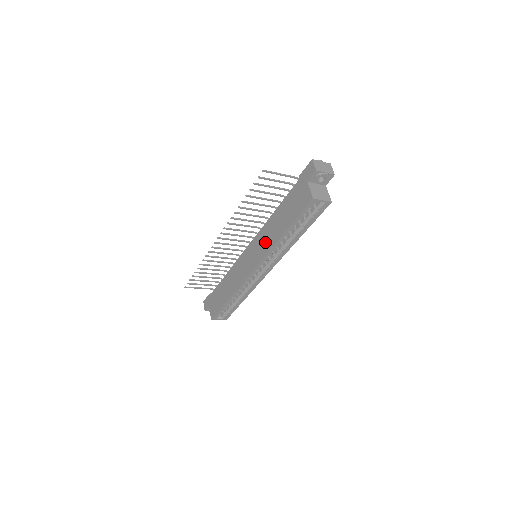
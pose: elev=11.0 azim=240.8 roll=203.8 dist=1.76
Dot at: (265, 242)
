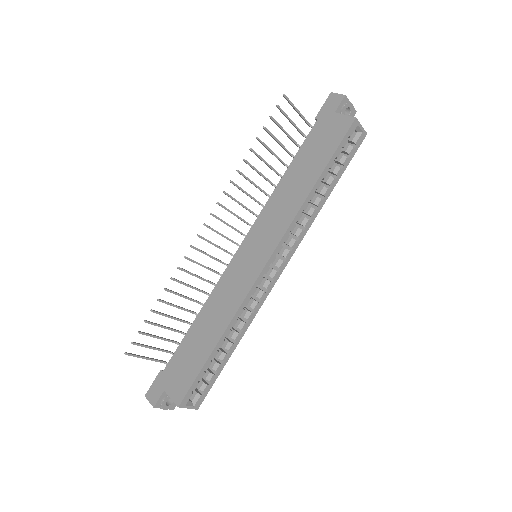
Dot at: (280, 215)
